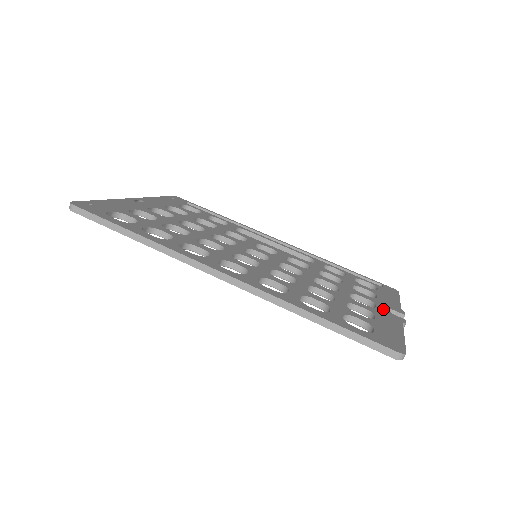
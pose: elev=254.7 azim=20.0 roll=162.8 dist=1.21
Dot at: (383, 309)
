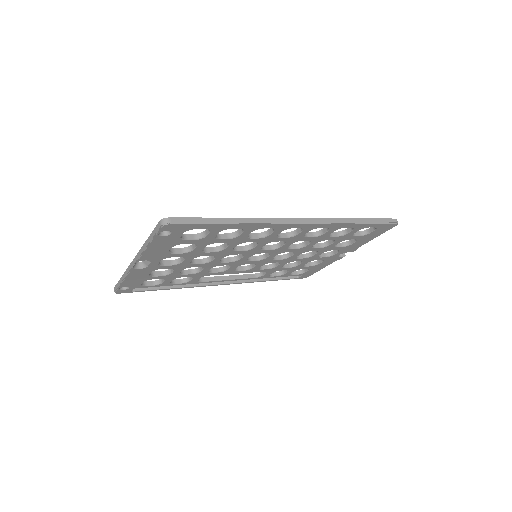
Dot at: occluded
